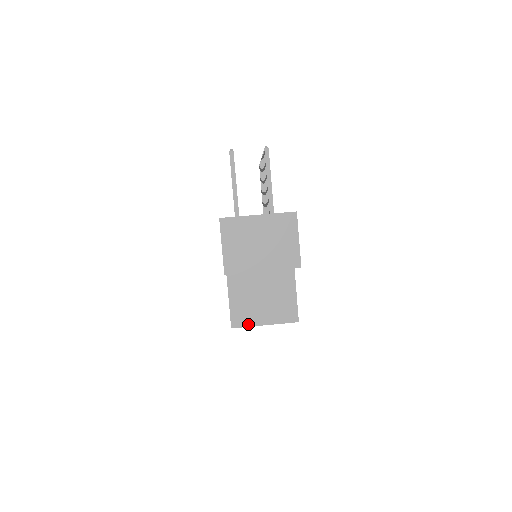
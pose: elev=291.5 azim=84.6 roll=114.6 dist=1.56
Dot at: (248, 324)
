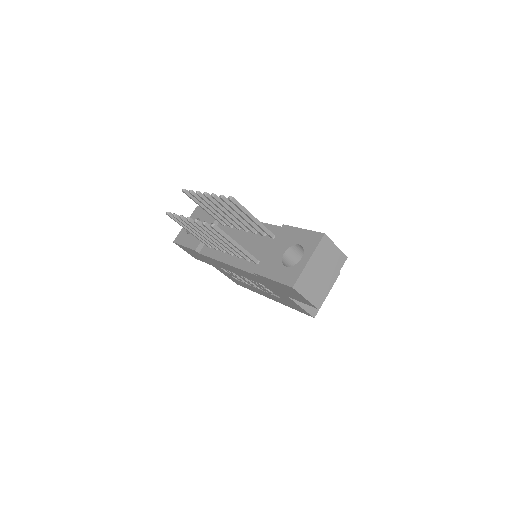
Dot at: (320, 306)
